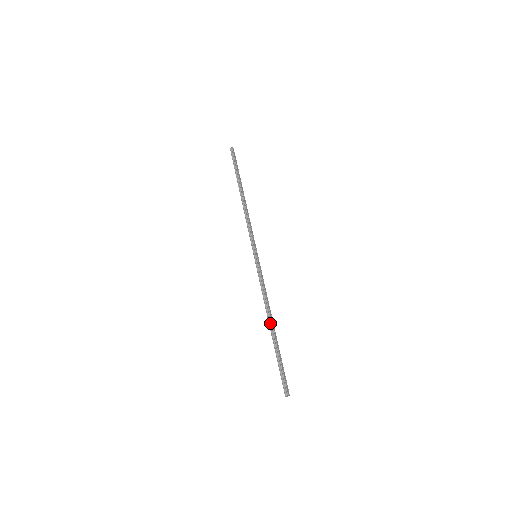
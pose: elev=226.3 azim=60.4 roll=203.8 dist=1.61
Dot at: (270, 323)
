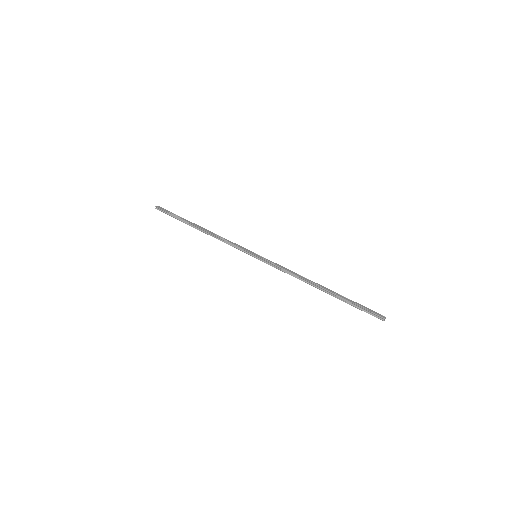
Dot at: (317, 287)
